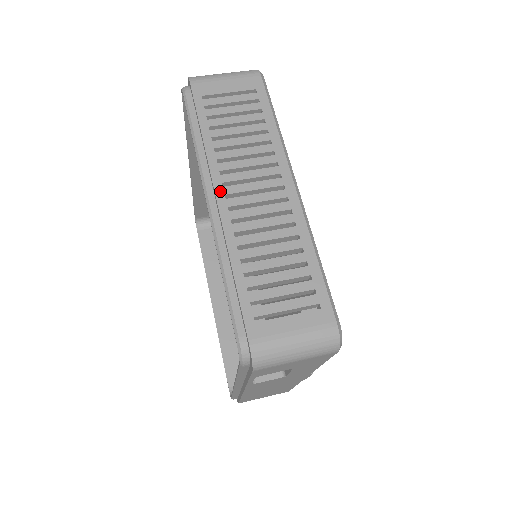
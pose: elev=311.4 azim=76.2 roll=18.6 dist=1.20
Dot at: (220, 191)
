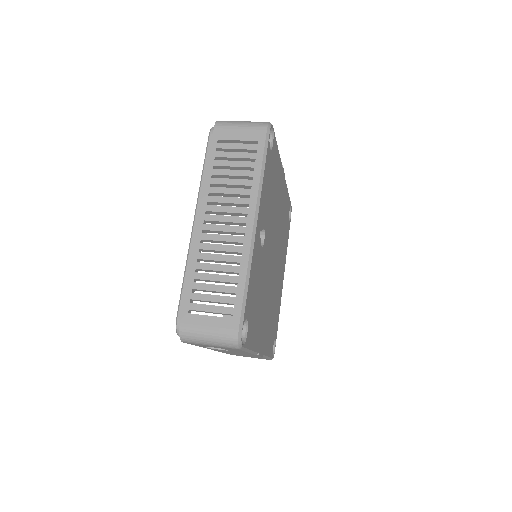
Dot at: (202, 217)
